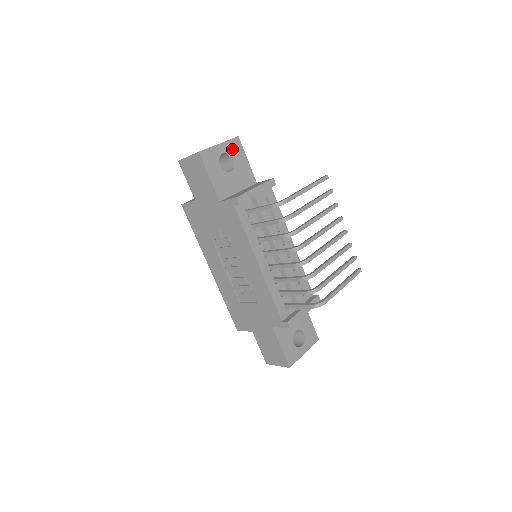
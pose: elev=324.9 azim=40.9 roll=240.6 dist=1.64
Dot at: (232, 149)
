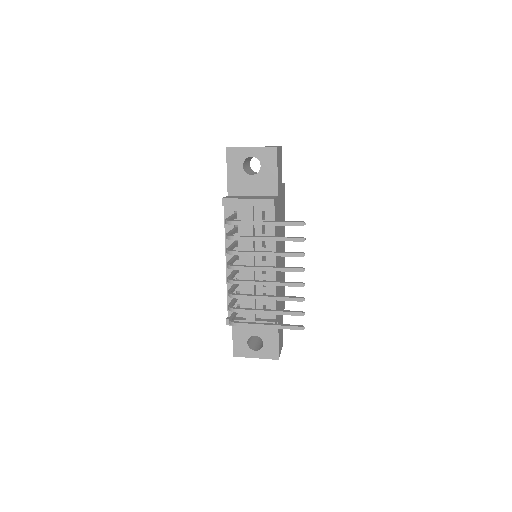
Dot at: (264, 156)
